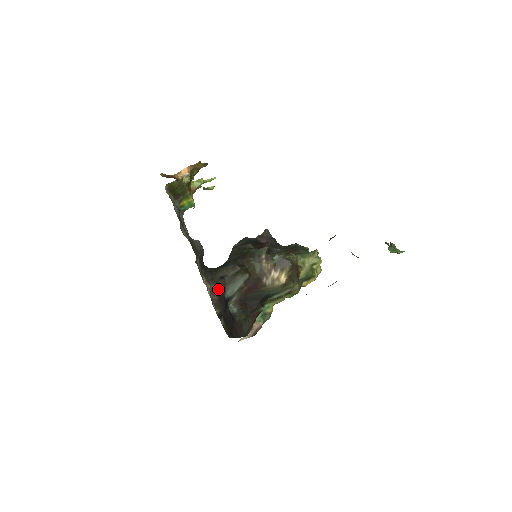
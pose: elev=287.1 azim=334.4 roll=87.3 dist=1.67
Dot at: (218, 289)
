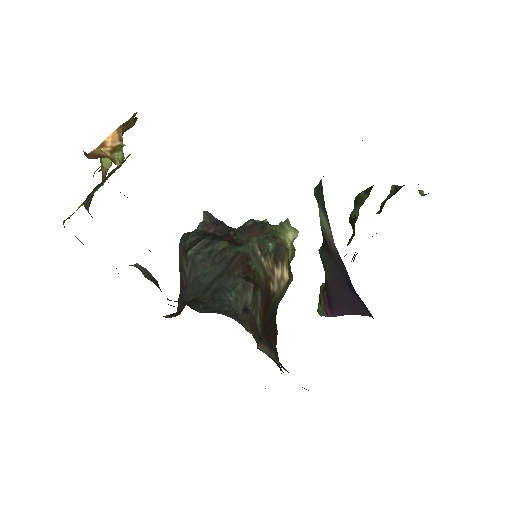
Dot at: (255, 332)
